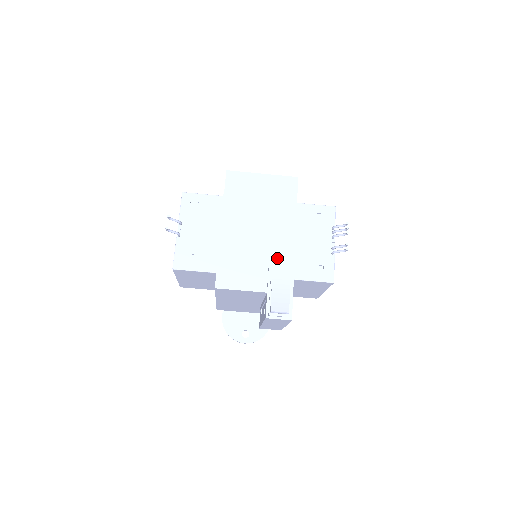
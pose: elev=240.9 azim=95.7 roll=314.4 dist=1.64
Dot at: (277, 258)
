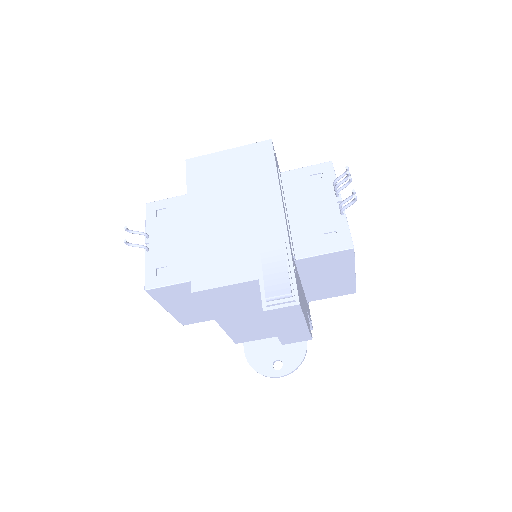
Dot at: (264, 234)
